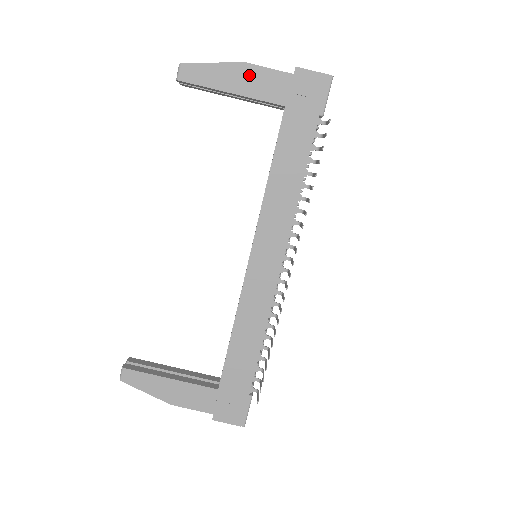
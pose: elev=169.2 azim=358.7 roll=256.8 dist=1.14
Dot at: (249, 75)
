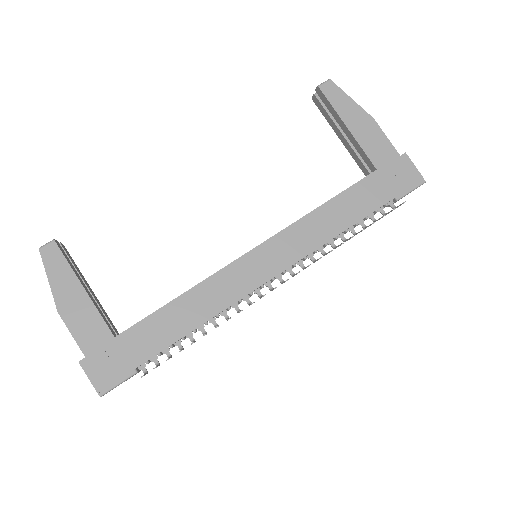
Dot at: (370, 128)
